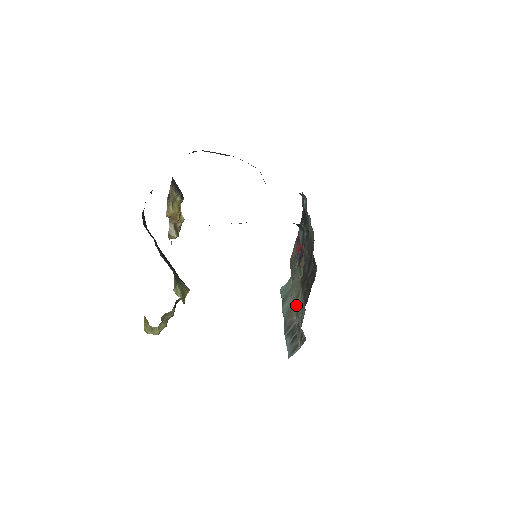
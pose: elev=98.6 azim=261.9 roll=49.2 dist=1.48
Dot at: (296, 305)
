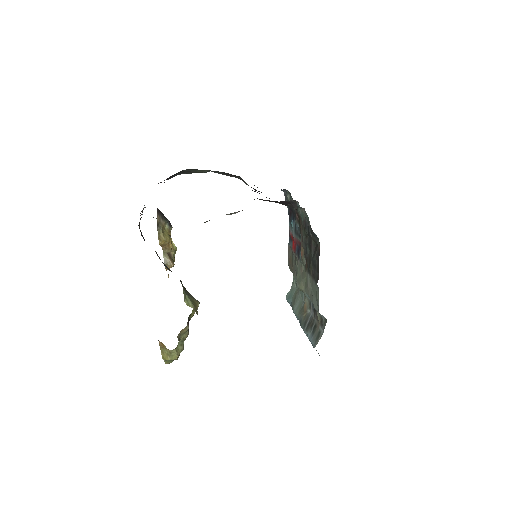
Dot at: (307, 297)
